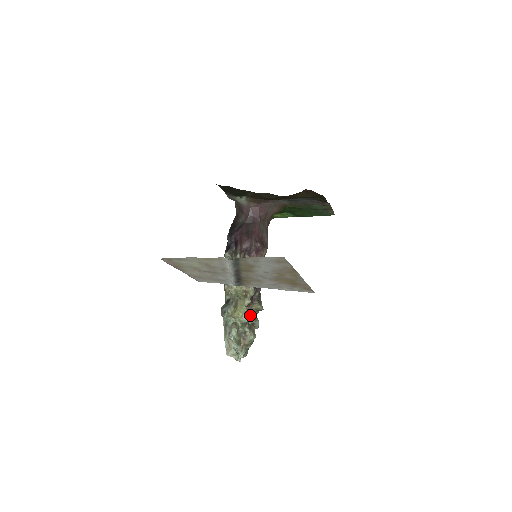
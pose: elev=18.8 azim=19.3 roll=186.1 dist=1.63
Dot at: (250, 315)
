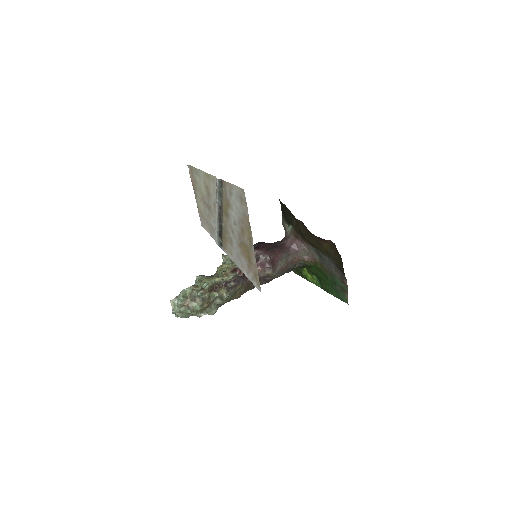
Dot at: (213, 294)
